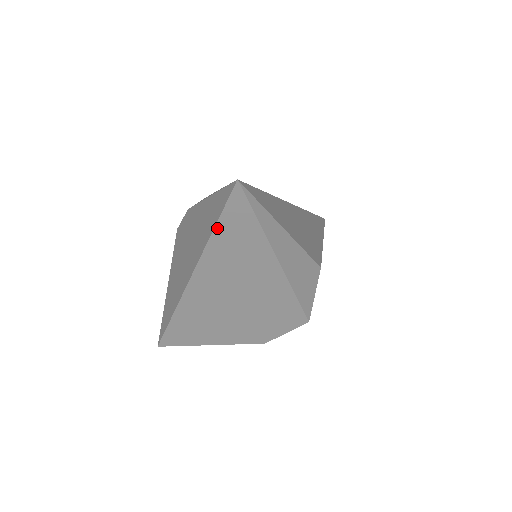
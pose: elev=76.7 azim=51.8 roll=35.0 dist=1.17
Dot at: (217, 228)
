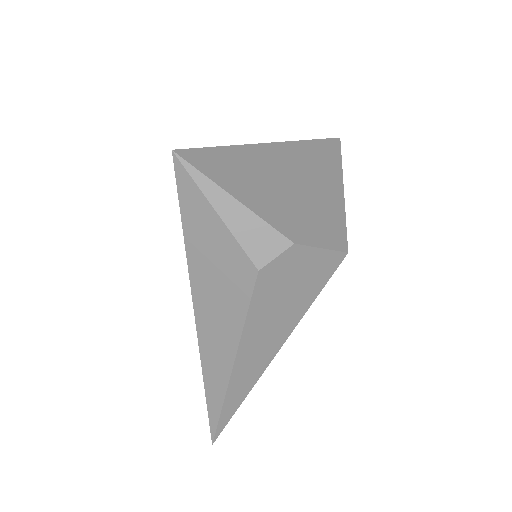
Dot at: (316, 141)
